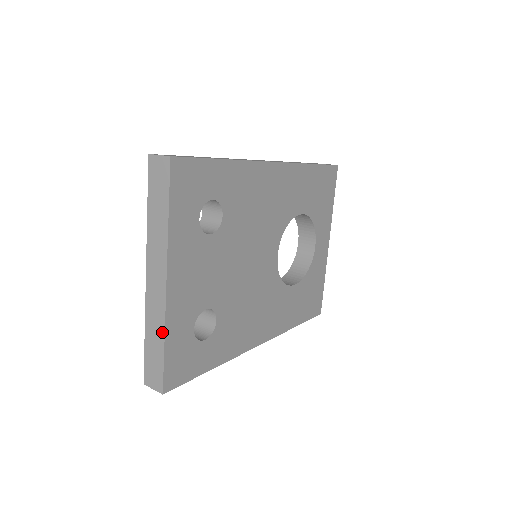
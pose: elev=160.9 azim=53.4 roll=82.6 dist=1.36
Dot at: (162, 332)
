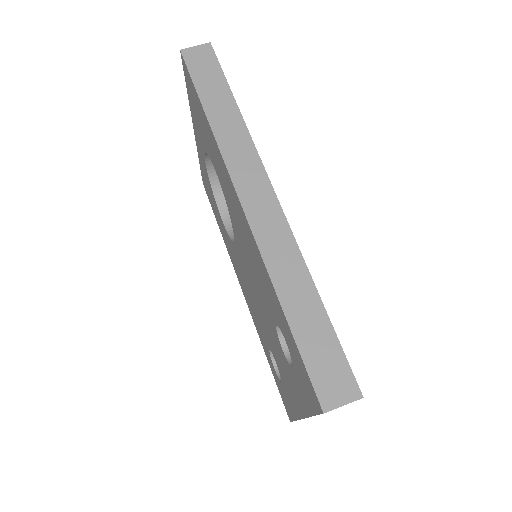
Dot at: occluded
